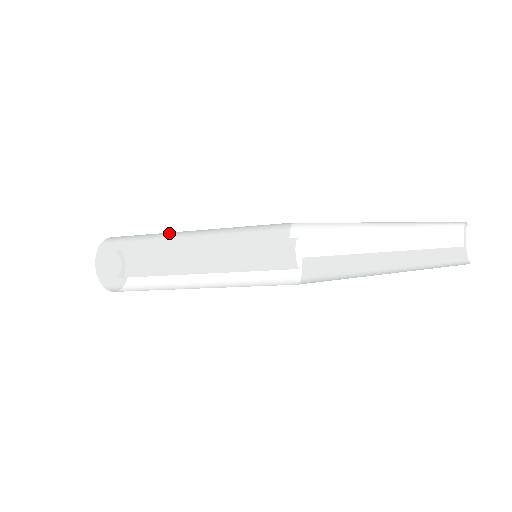
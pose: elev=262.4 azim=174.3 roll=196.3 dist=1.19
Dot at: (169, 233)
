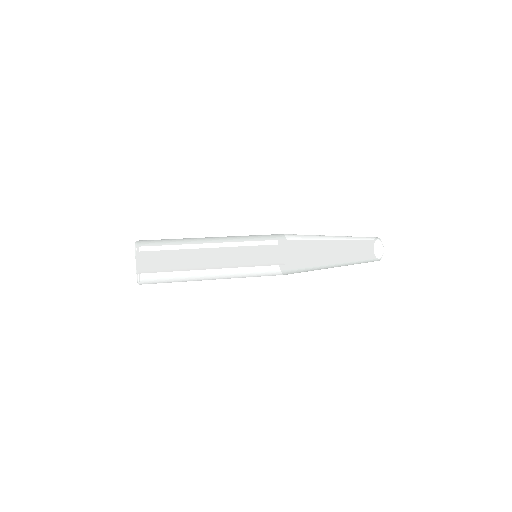
Dot at: occluded
